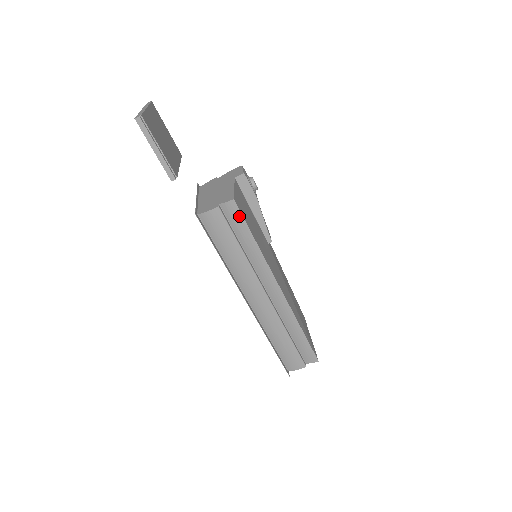
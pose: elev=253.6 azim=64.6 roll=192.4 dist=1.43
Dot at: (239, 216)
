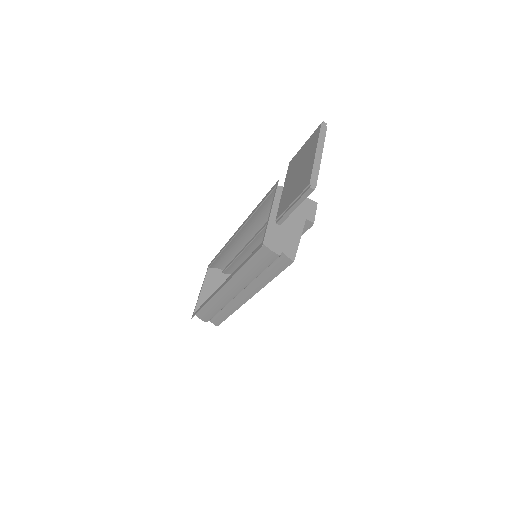
Dot at: (283, 267)
